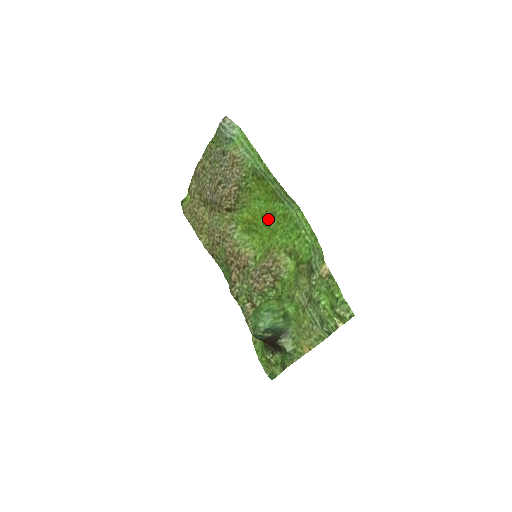
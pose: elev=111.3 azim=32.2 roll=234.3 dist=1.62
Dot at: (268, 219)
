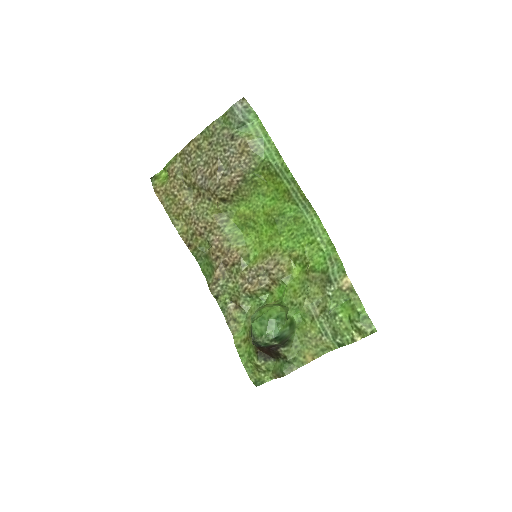
Dot at: (274, 219)
